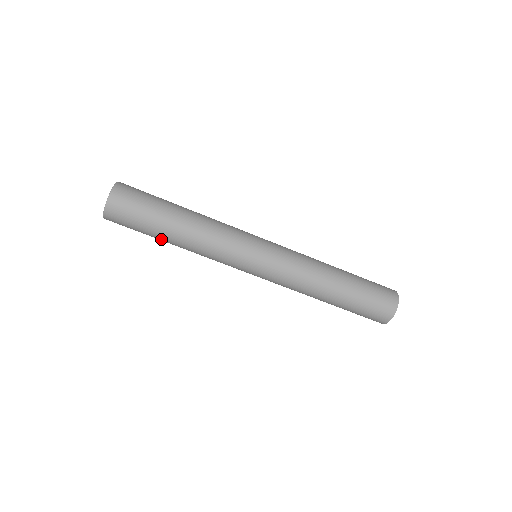
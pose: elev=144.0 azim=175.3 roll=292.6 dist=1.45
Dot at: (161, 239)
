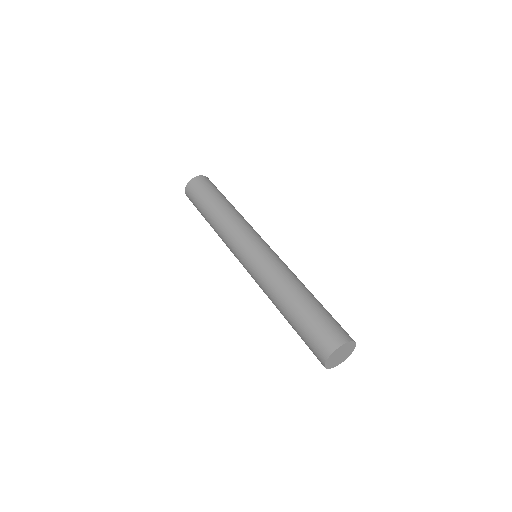
Dot at: (205, 212)
